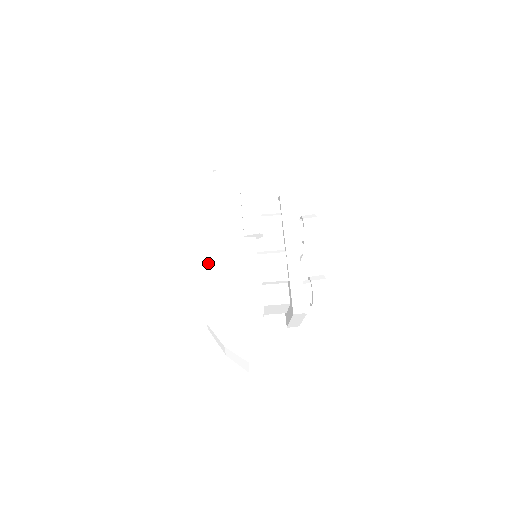
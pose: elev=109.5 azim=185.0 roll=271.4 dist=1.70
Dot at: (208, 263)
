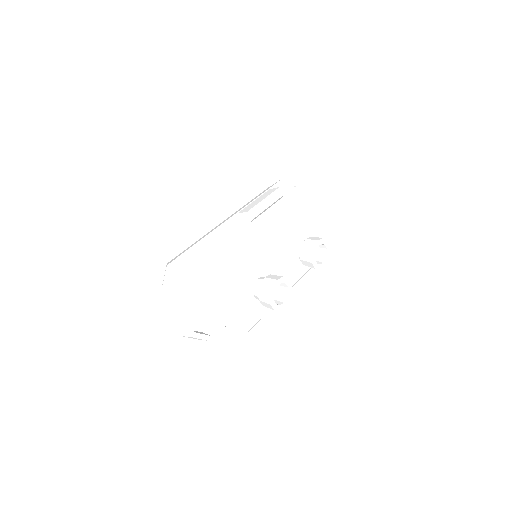
Dot at: occluded
